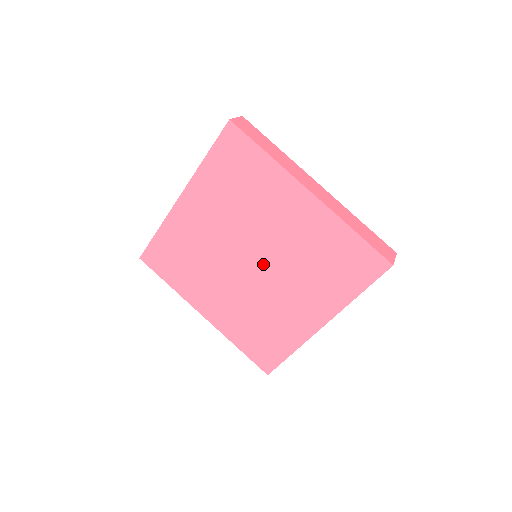
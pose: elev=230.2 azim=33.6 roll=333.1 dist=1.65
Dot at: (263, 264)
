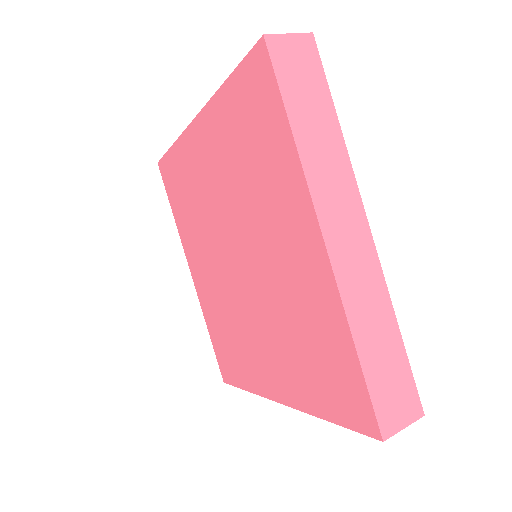
Dot at: (241, 249)
